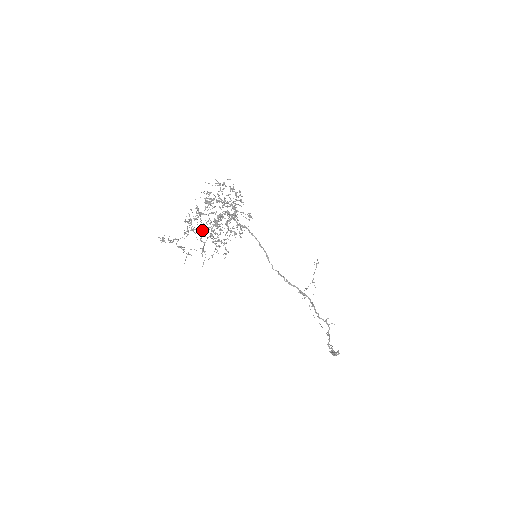
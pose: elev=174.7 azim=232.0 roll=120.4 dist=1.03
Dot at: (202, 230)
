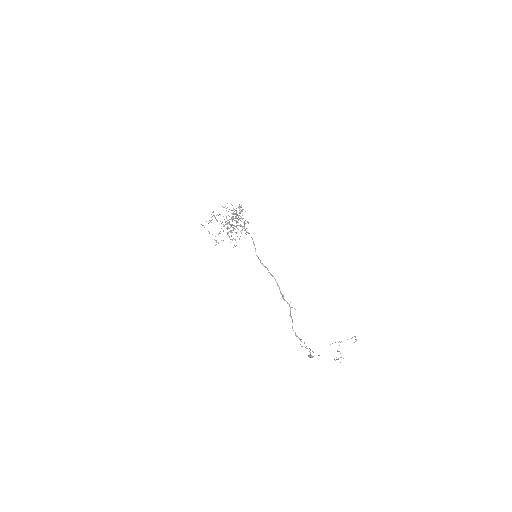
Dot at: (212, 212)
